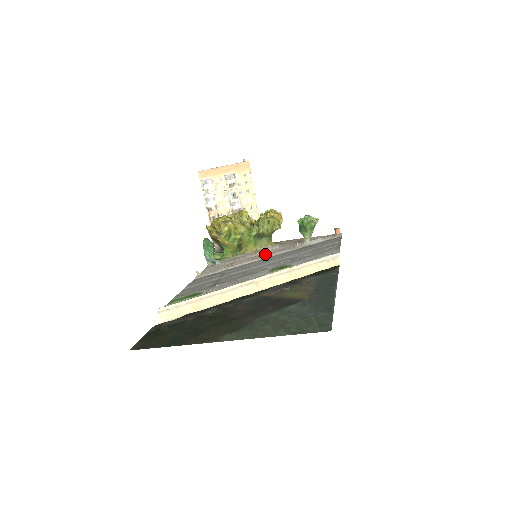
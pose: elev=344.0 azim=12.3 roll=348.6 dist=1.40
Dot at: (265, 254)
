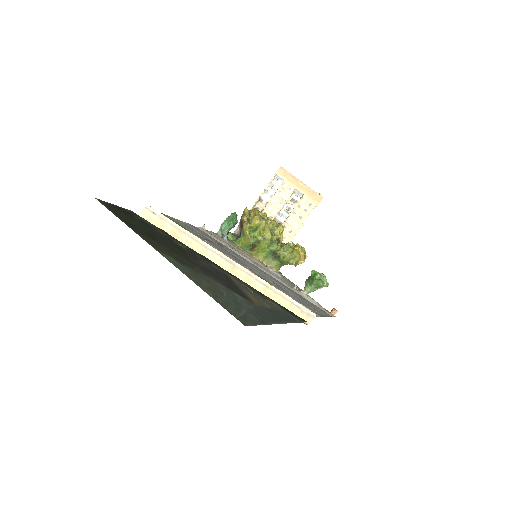
Dot at: occluded
